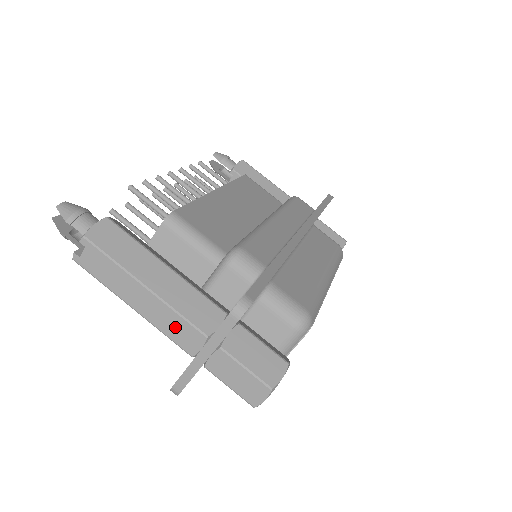
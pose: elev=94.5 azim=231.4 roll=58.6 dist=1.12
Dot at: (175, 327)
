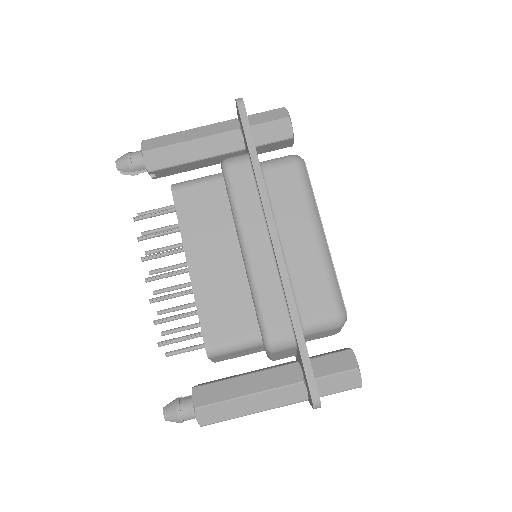
Dot at: occluded
